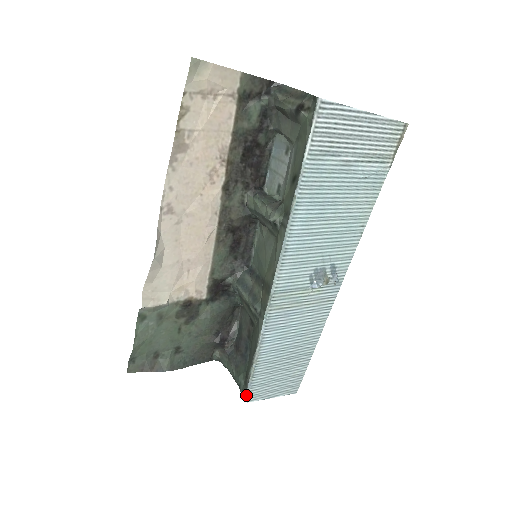
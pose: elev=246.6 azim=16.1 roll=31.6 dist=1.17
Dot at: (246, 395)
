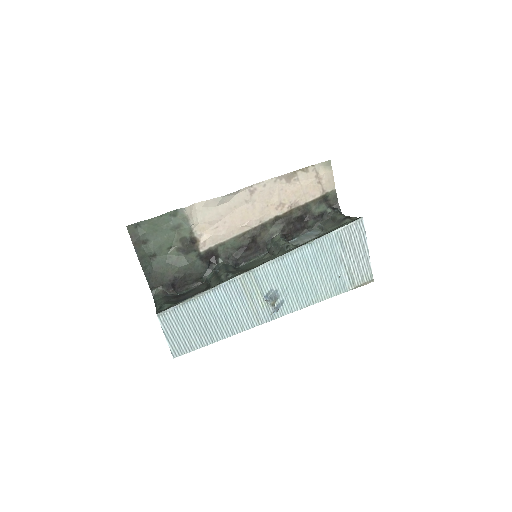
Dot at: (163, 312)
